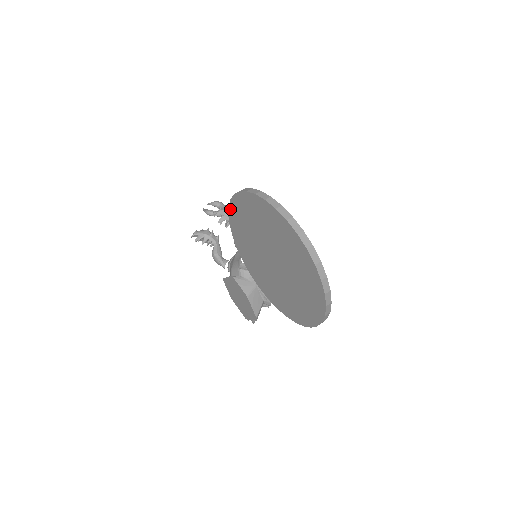
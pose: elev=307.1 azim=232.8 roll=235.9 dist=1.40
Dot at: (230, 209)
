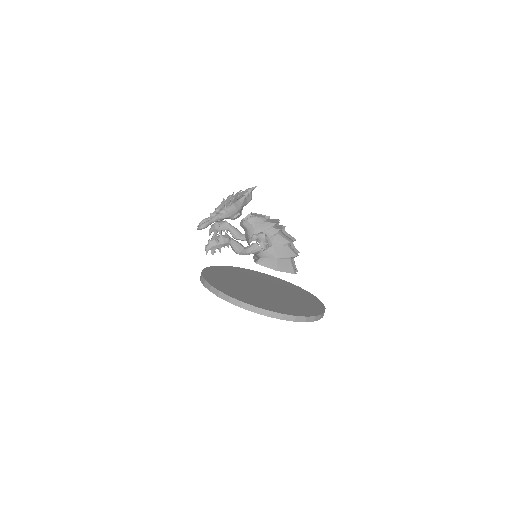
Dot at: occluded
